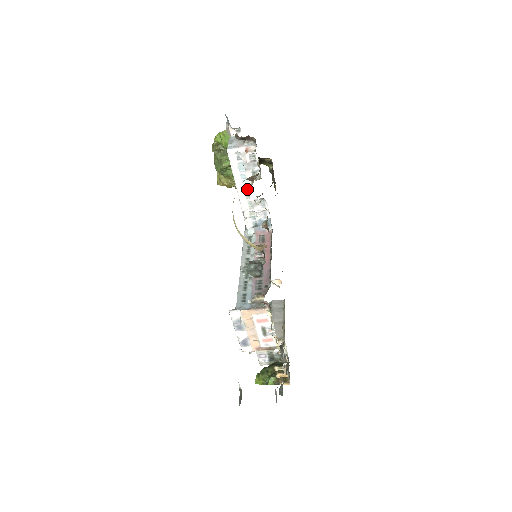
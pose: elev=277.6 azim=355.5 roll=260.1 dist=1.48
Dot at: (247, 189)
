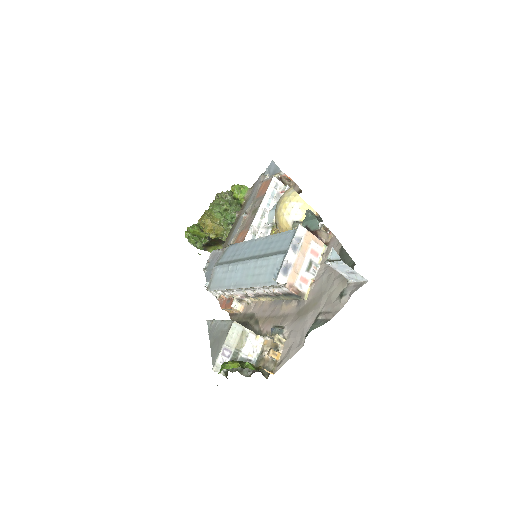
Dot at: (267, 211)
